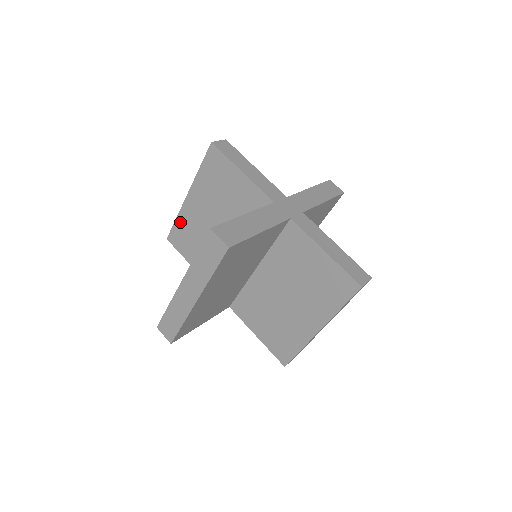
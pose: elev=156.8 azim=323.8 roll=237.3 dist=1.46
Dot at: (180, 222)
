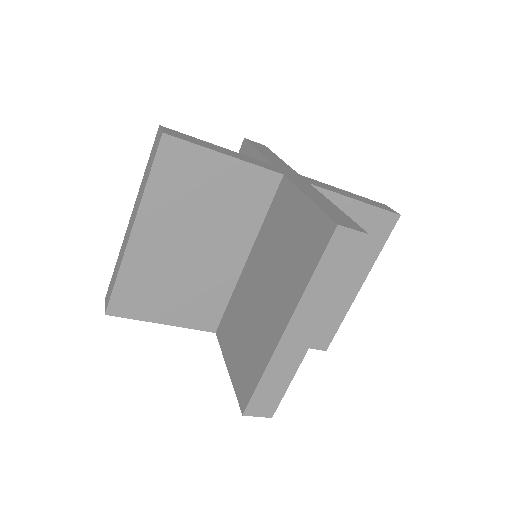
Dot at: occluded
